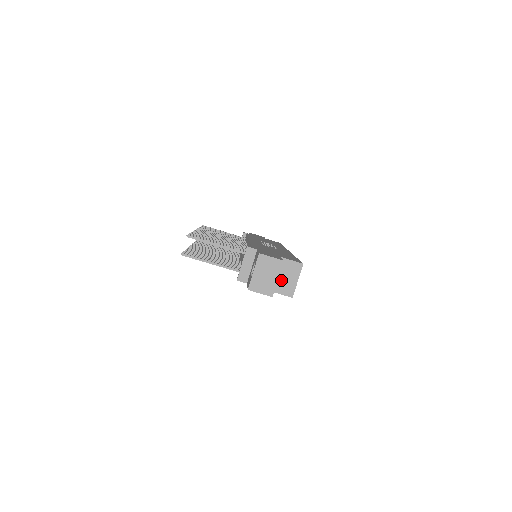
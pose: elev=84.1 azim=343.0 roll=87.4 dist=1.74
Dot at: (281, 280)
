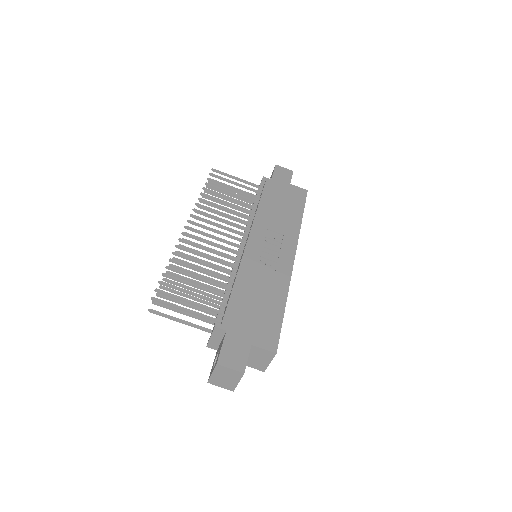
Dot at: (252, 359)
